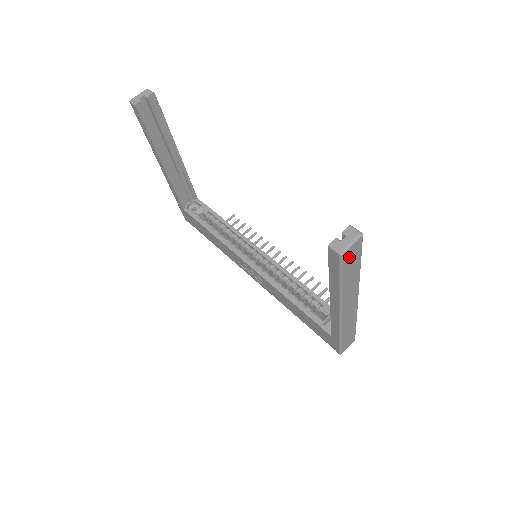
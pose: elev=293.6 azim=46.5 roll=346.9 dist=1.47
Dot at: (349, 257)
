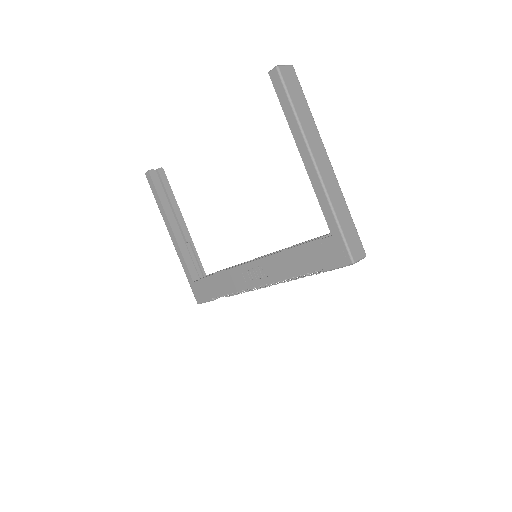
Dot at: (288, 79)
